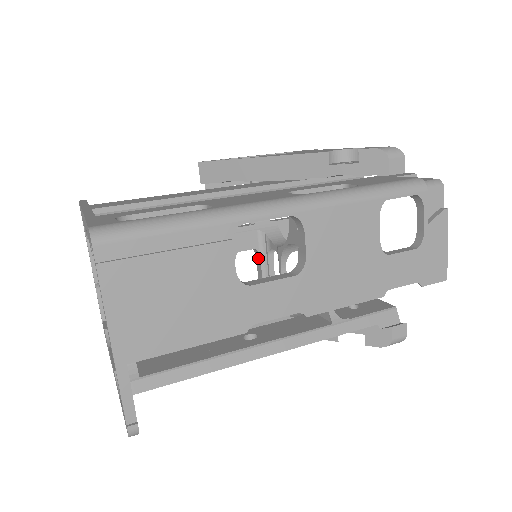
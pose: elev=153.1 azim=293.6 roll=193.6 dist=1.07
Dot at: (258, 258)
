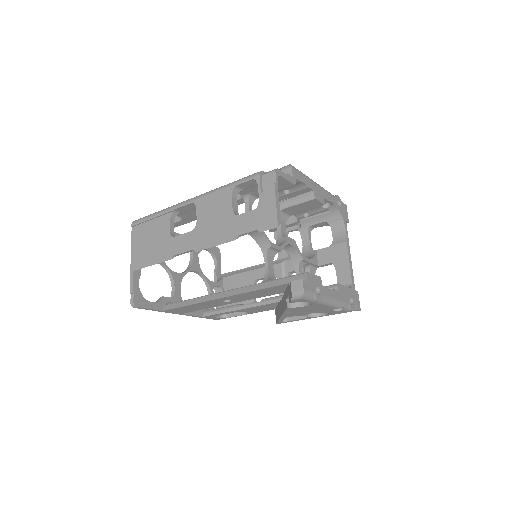
Dot at: occluded
